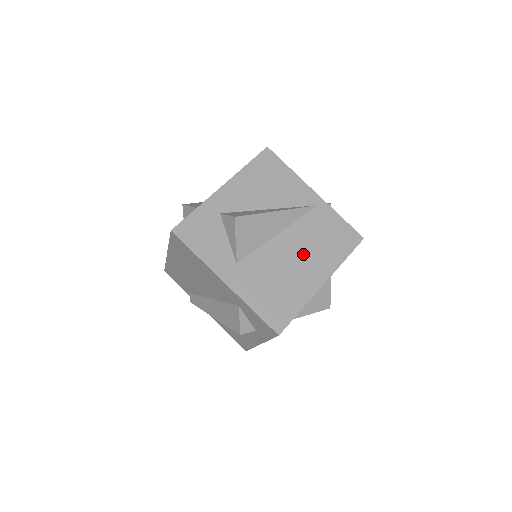
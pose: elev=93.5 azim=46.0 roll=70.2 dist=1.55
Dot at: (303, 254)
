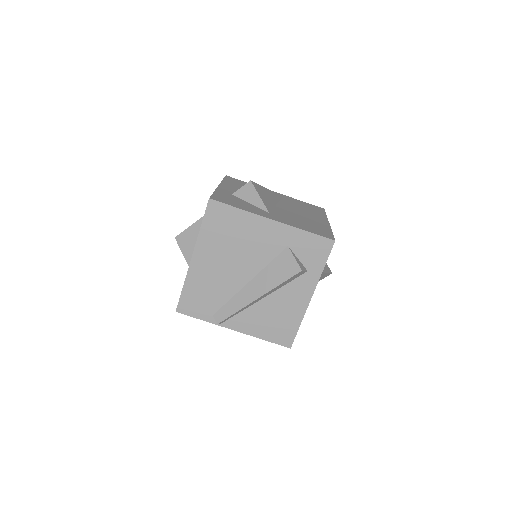
Dot at: (301, 212)
